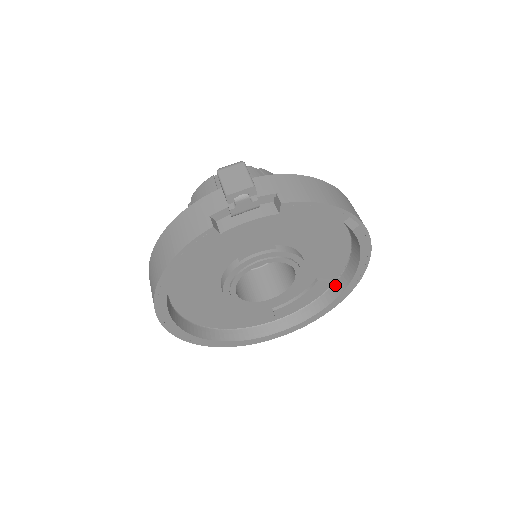
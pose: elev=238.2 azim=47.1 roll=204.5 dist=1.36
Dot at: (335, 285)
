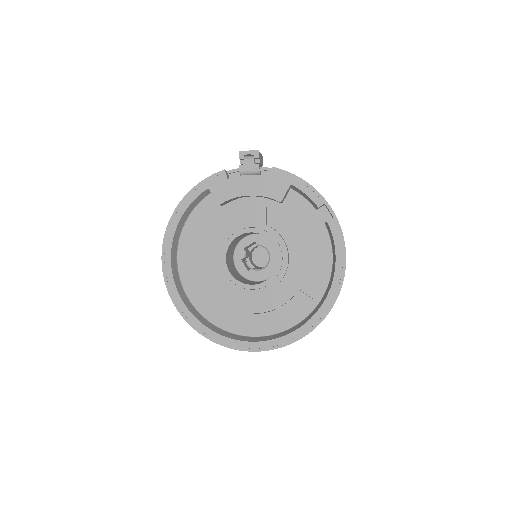
Dot at: (316, 308)
